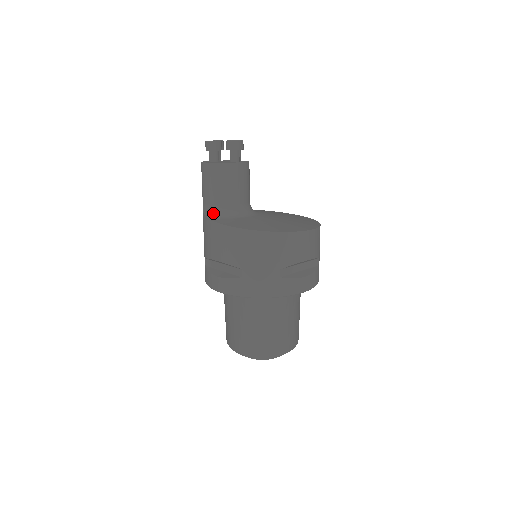
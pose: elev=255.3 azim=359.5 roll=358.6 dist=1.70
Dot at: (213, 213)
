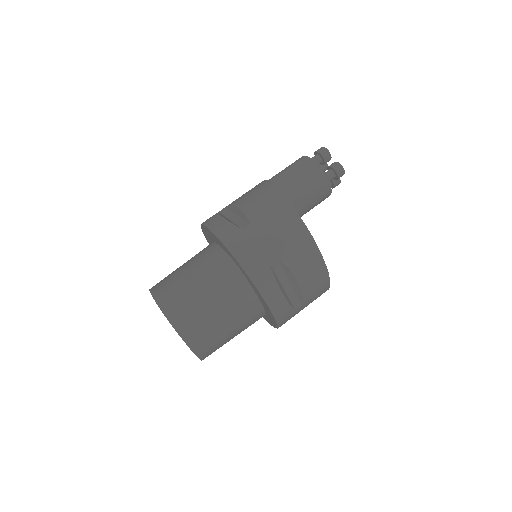
Dot at: occluded
